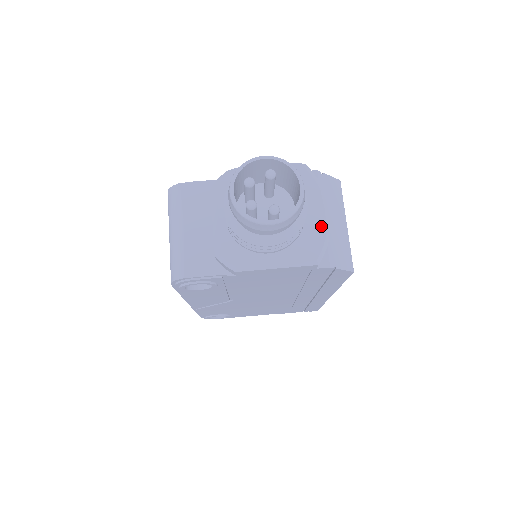
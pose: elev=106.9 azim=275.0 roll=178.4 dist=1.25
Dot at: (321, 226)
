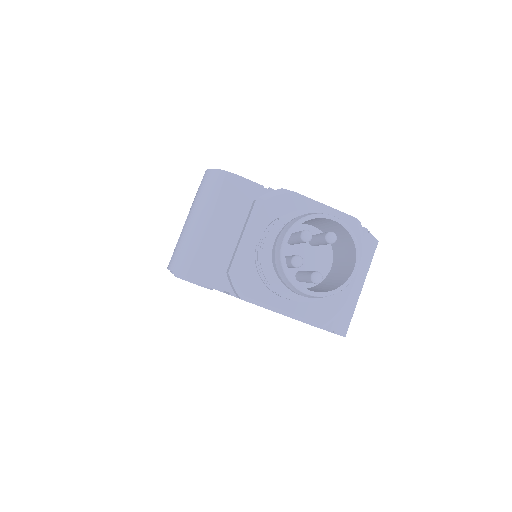
Dot at: (344, 293)
